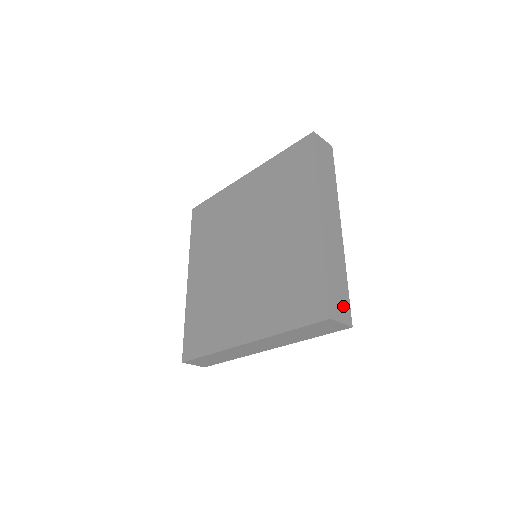
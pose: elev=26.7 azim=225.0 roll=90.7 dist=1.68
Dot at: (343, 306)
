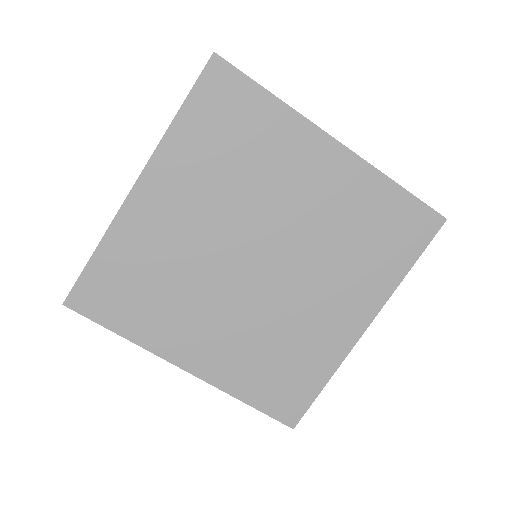
Dot at: occluded
